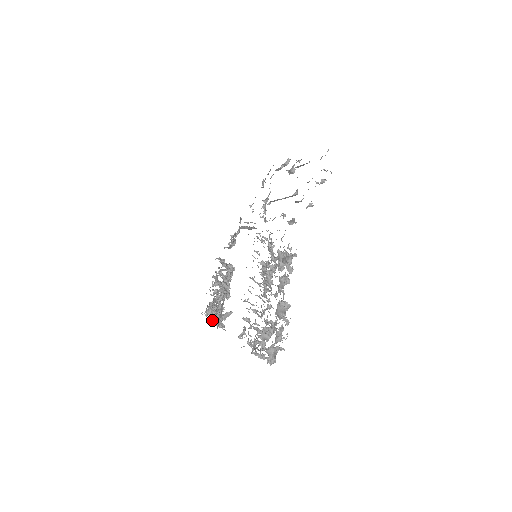
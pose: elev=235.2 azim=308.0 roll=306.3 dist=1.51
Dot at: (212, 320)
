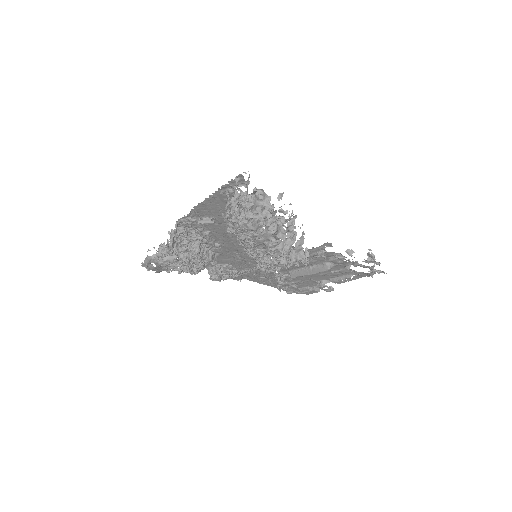
Dot at: (178, 226)
